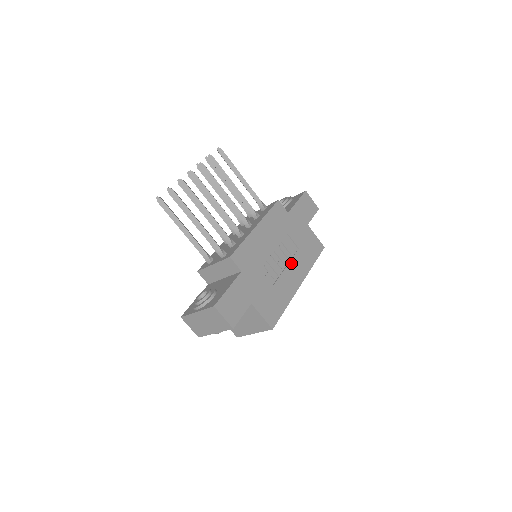
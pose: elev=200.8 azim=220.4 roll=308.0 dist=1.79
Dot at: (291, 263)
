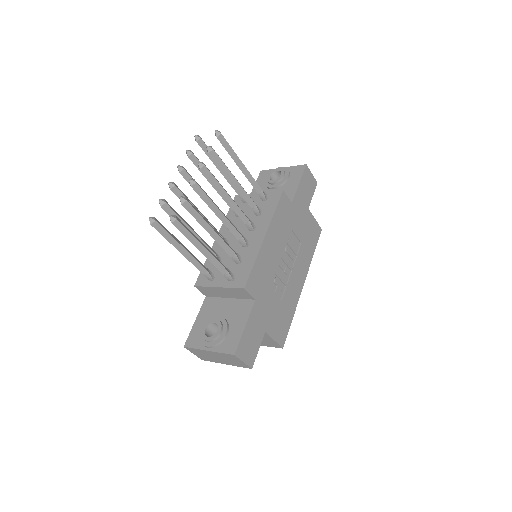
Dot at: (295, 264)
